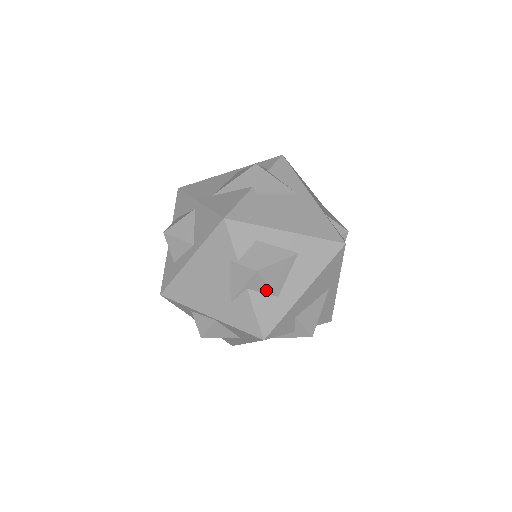
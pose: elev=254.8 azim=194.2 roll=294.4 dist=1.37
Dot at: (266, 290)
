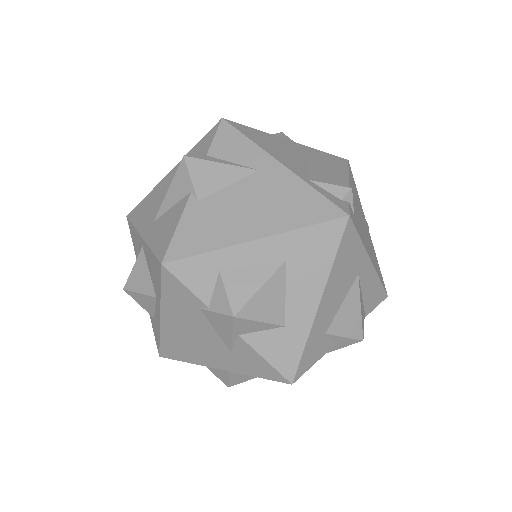
Dot at: (264, 327)
